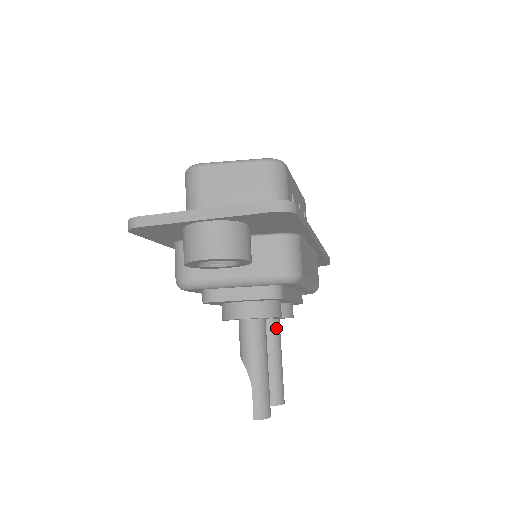
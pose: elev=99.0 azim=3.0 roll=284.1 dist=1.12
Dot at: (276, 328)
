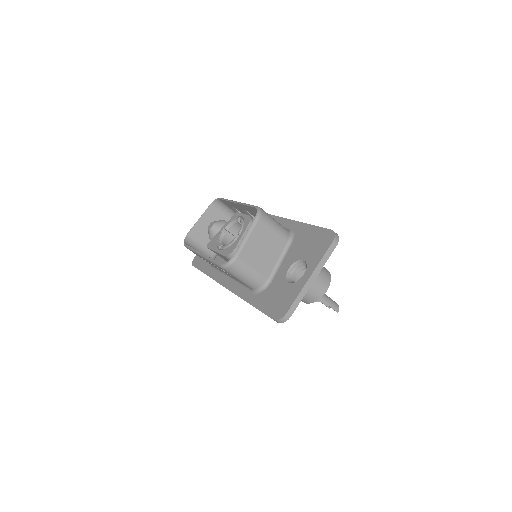
Dot at: occluded
